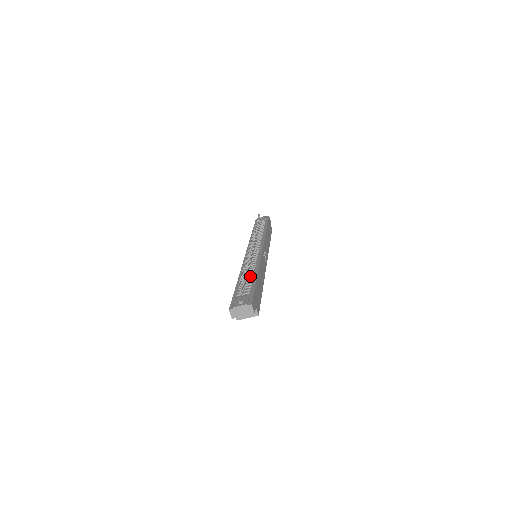
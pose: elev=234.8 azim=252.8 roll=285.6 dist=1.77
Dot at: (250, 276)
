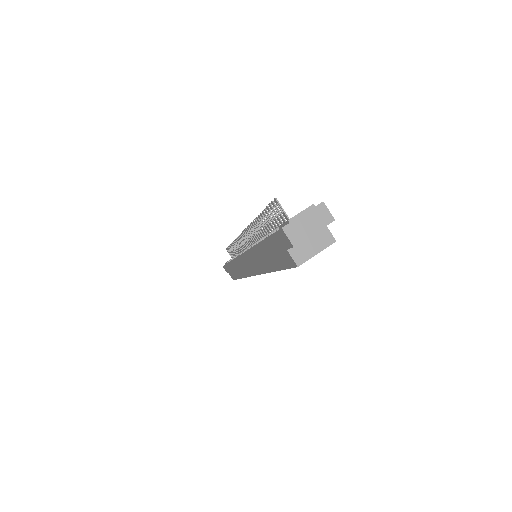
Dot at: occluded
